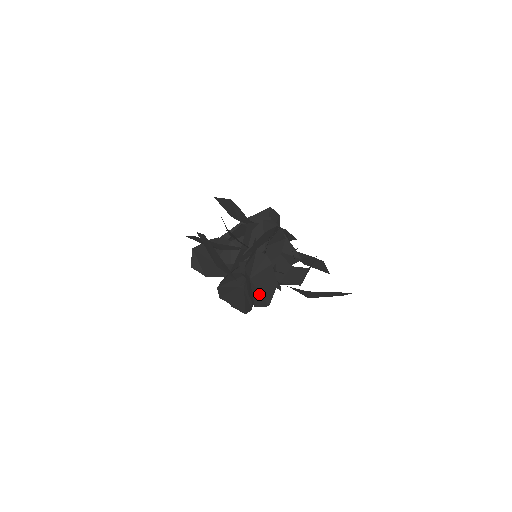
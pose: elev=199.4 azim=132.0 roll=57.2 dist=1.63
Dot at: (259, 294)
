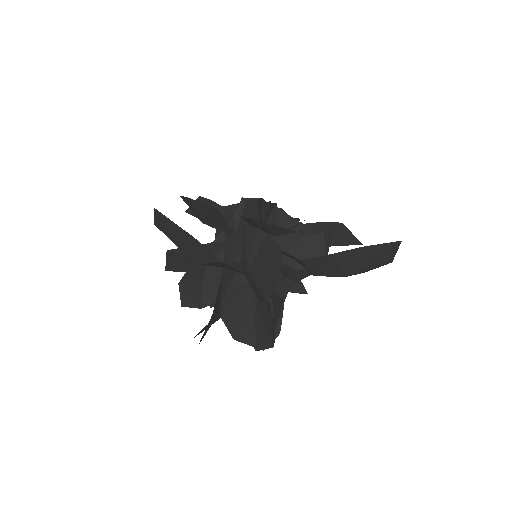
Dot at: (263, 278)
